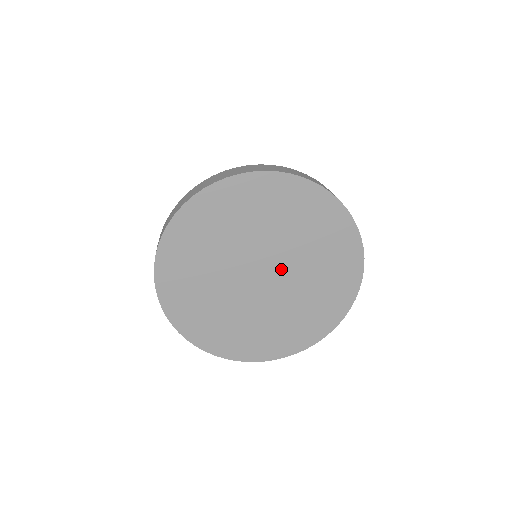
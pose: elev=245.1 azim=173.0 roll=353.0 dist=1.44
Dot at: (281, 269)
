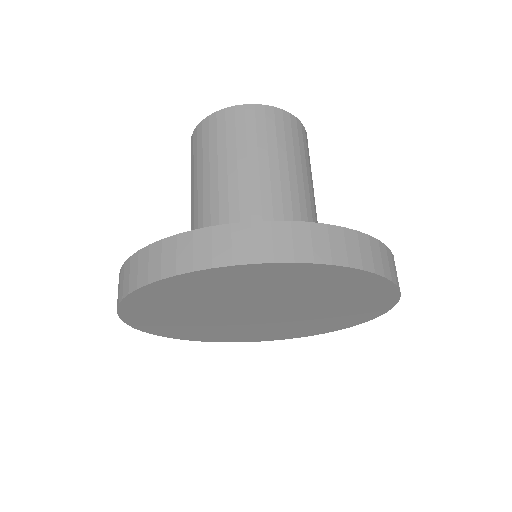
Dot at: (266, 306)
